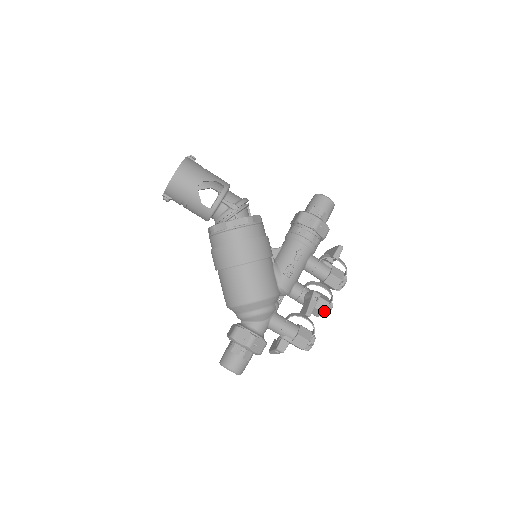
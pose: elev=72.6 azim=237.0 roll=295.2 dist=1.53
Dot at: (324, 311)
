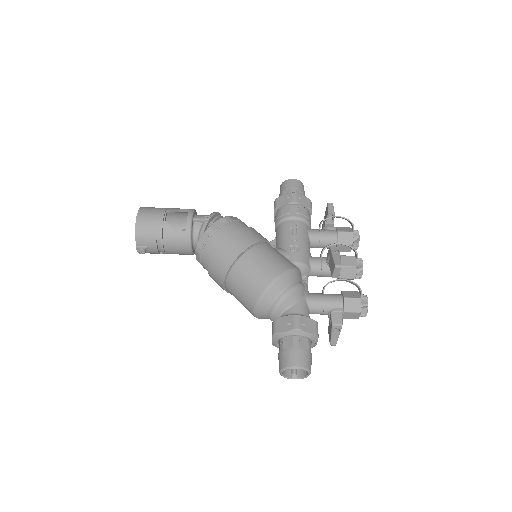
Dot at: (355, 265)
